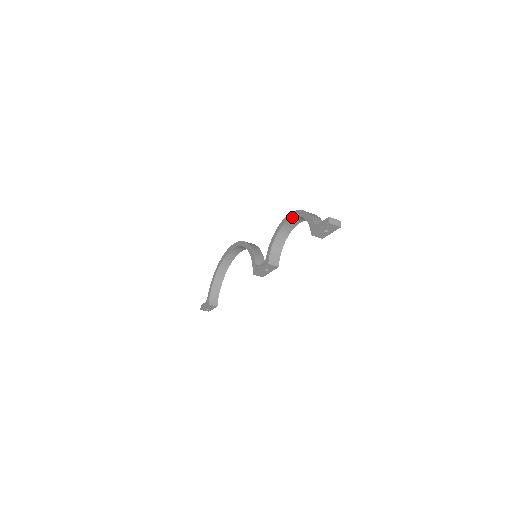
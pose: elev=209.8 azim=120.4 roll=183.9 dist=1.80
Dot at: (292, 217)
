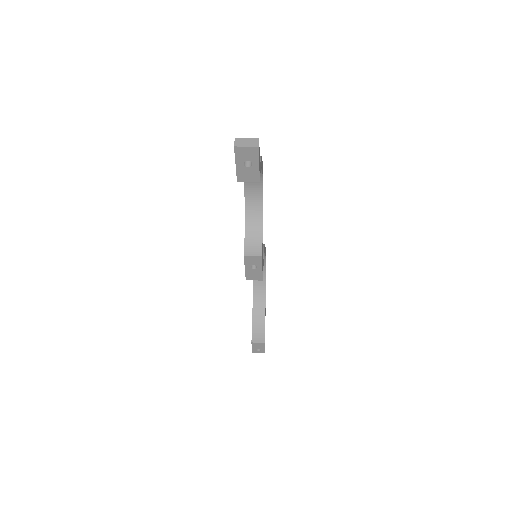
Dot at: occluded
